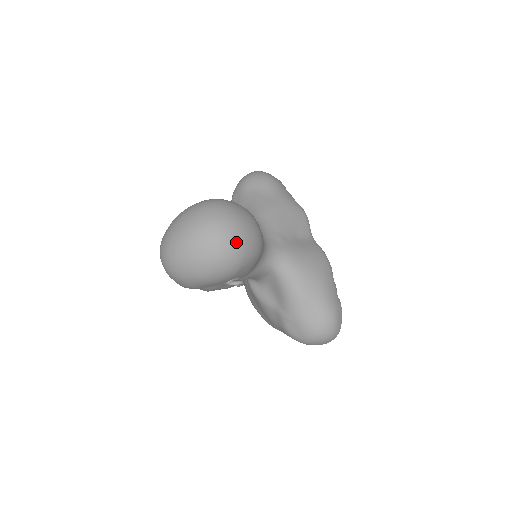
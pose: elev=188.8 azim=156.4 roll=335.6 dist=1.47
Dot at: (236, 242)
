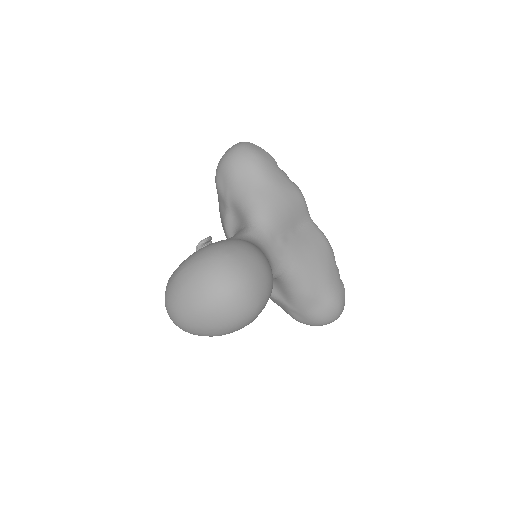
Dot at: (252, 305)
